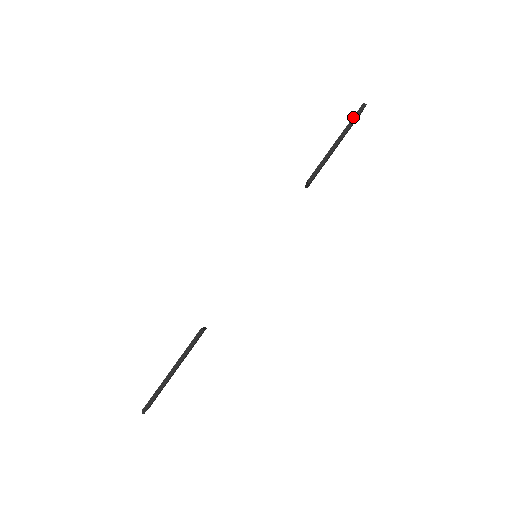
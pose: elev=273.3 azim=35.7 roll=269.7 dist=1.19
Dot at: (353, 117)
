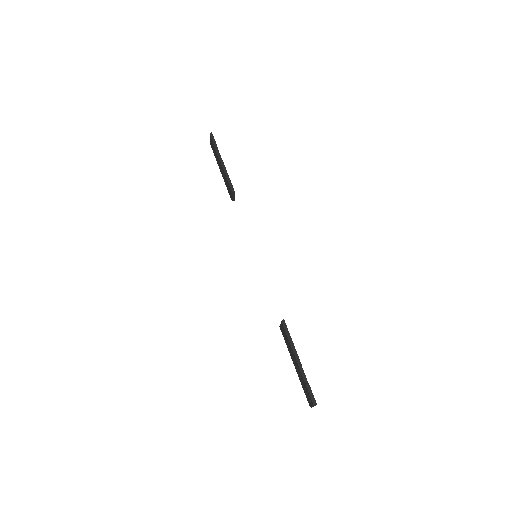
Dot at: (213, 144)
